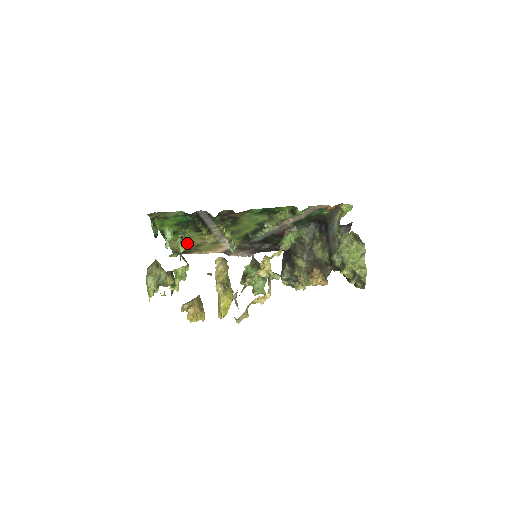
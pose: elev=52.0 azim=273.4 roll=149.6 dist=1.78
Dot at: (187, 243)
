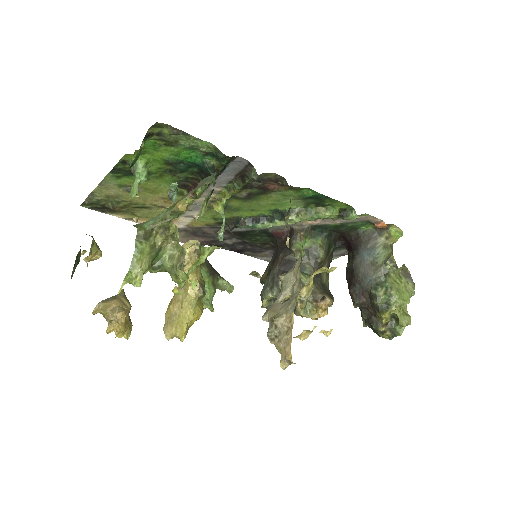
Dot at: occluded
